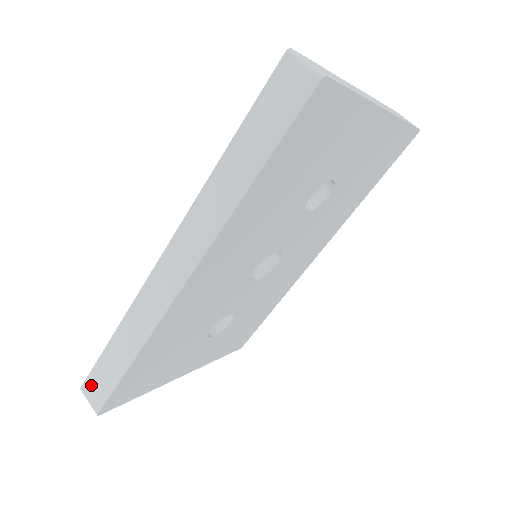
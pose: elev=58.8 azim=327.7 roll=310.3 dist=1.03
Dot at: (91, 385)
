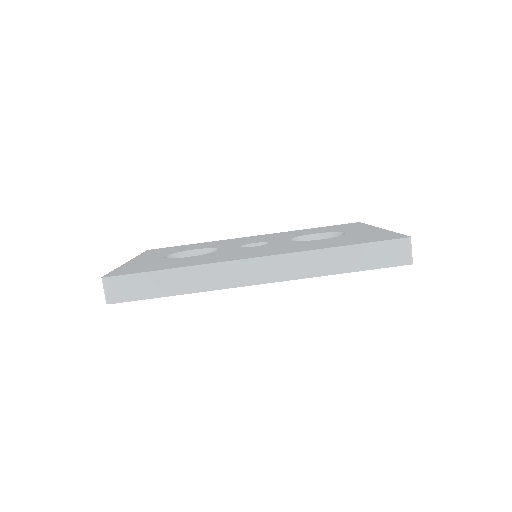
Dot at: (119, 283)
